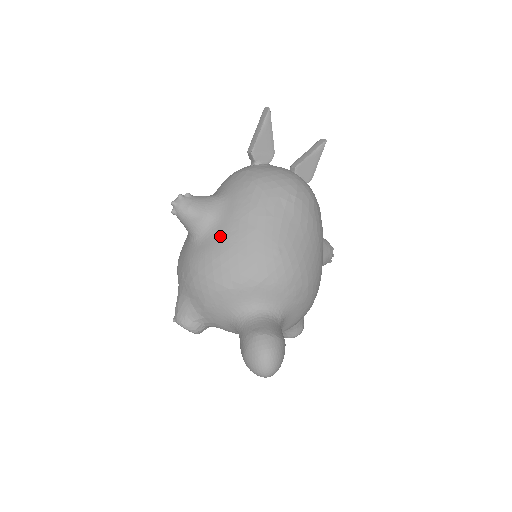
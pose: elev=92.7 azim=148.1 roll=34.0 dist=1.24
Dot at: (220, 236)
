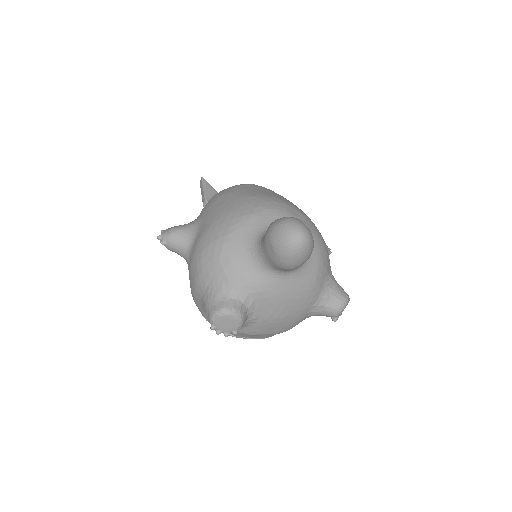
Dot at: (205, 222)
